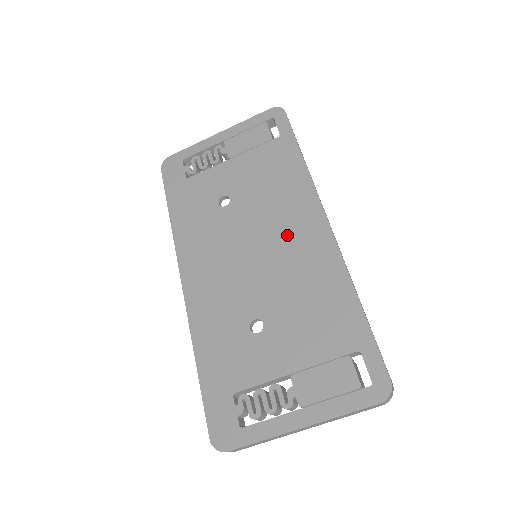
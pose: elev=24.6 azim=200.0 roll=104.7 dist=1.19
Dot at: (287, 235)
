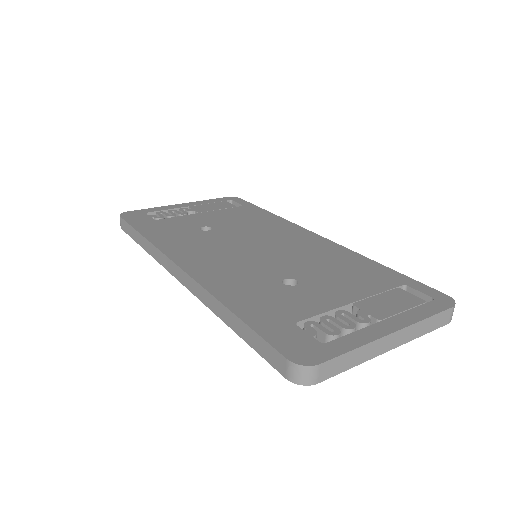
Dot at: (284, 240)
